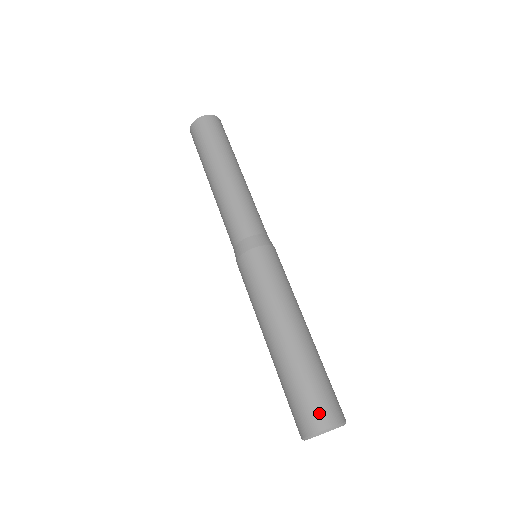
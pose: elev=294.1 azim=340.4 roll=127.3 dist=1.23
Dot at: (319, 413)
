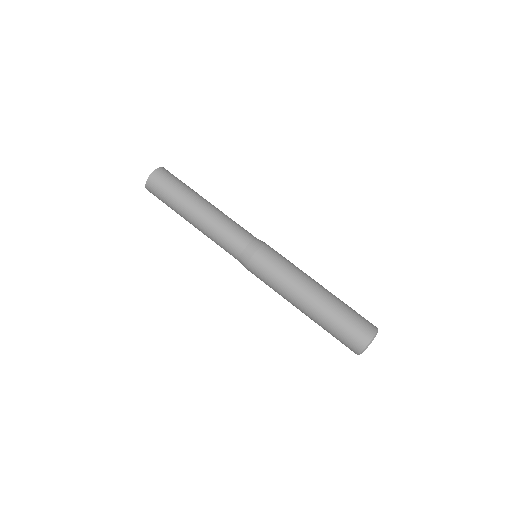
Dot at: (368, 323)
